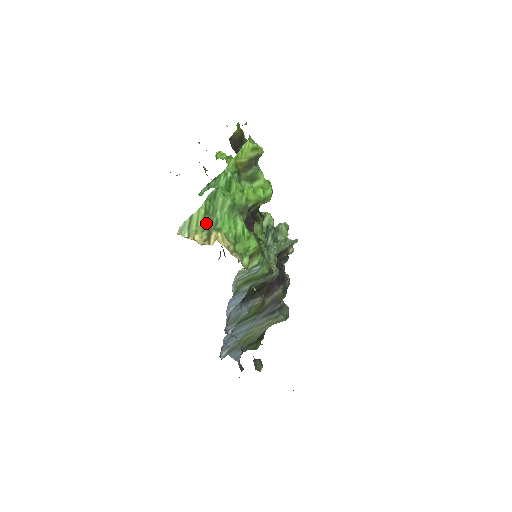
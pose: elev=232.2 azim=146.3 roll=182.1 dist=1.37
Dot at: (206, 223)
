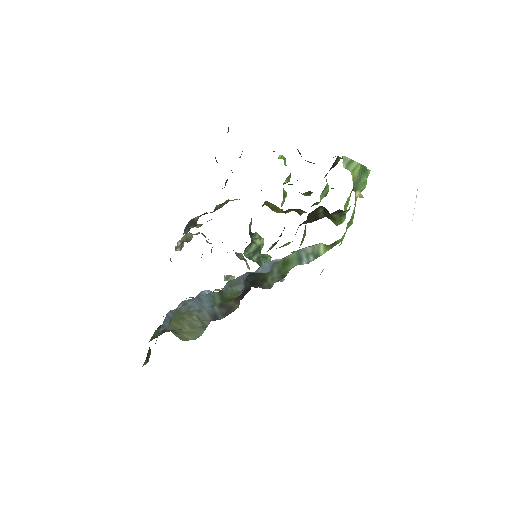
Dot at: (357, 178)
